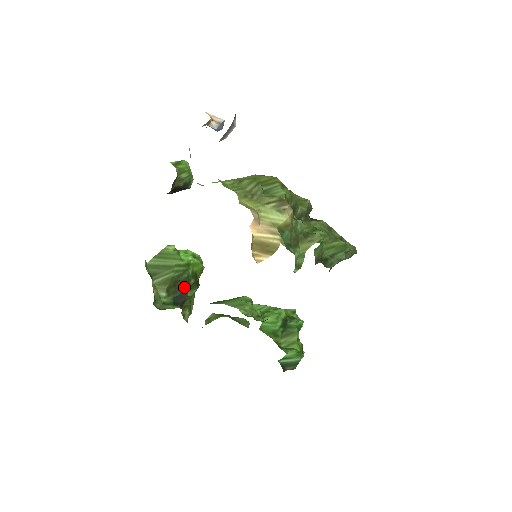
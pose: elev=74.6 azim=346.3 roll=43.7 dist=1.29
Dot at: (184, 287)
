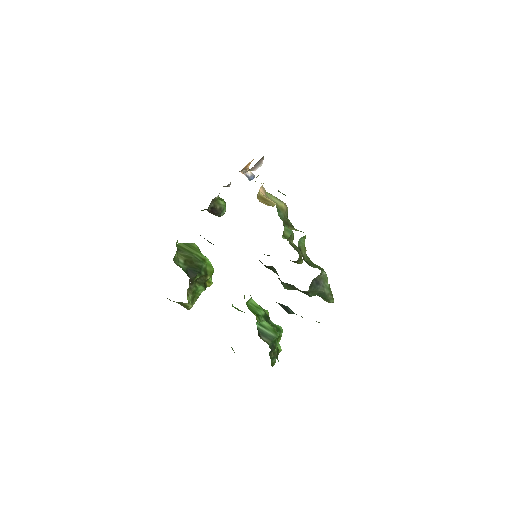
Dot at: (197, 269)
